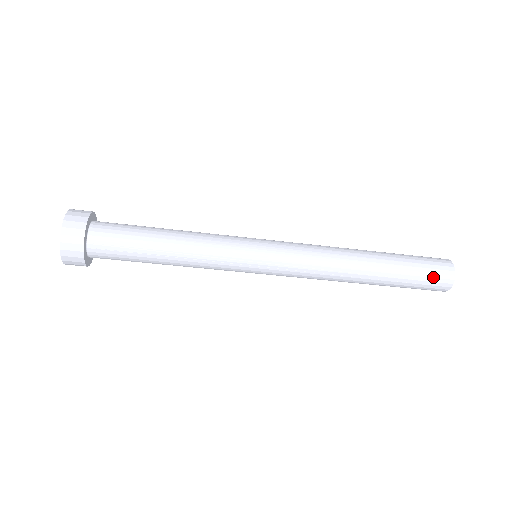
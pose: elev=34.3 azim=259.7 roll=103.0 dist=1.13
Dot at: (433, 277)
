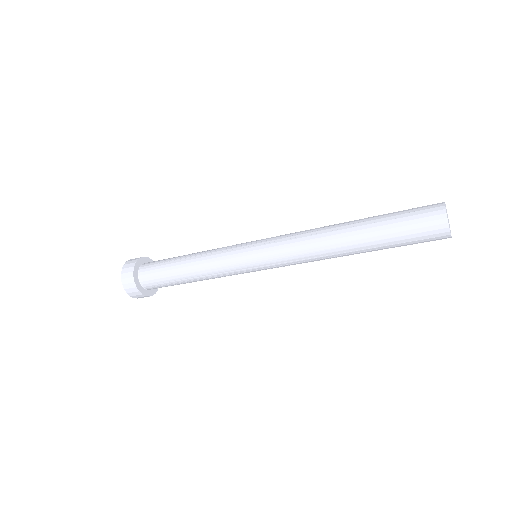
Dot at: (423, 239)
